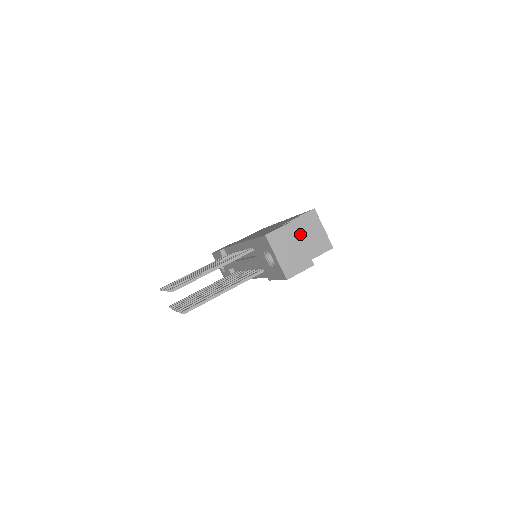
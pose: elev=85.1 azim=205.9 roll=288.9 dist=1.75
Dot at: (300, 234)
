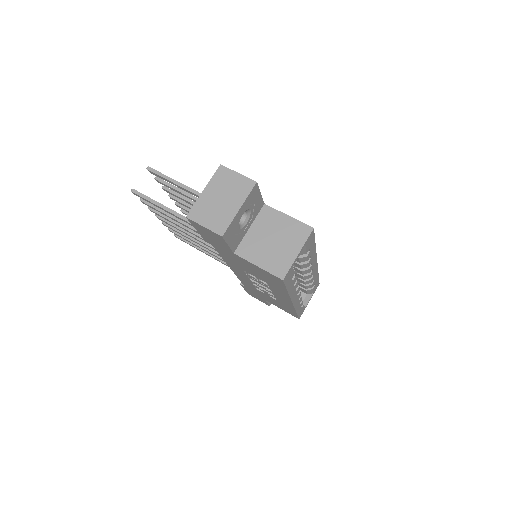
Dot at: (271, 231)
